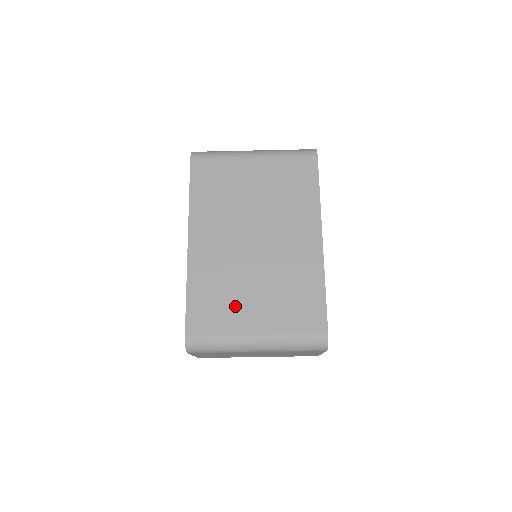
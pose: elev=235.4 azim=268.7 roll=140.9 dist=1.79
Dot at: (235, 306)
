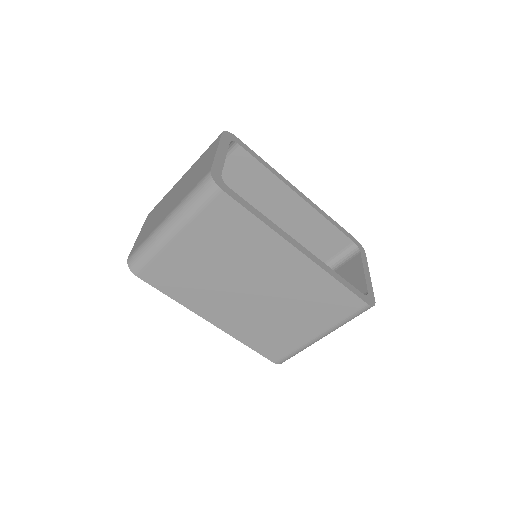
Dot at: (286, 332)
